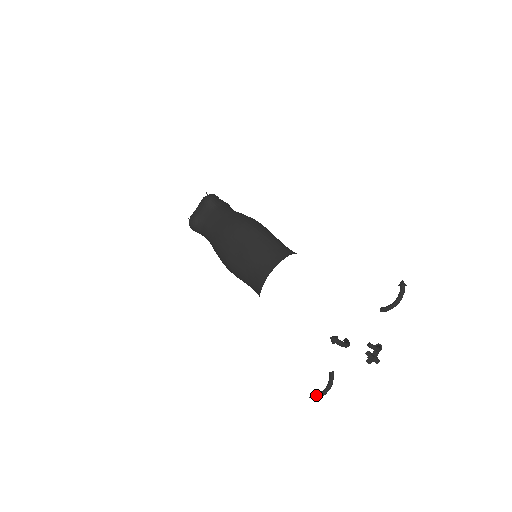
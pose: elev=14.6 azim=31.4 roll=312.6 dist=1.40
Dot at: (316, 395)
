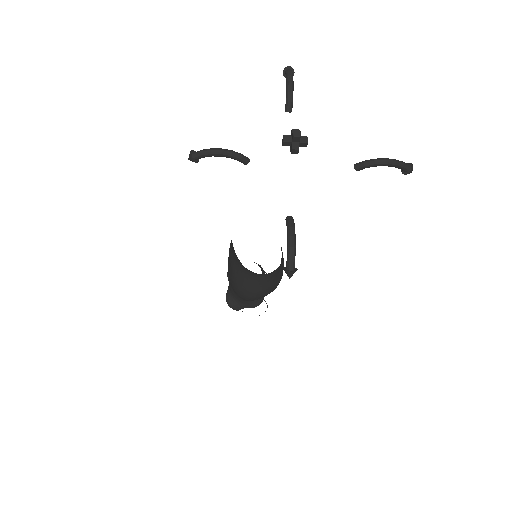
Dot at: (286, 262)
